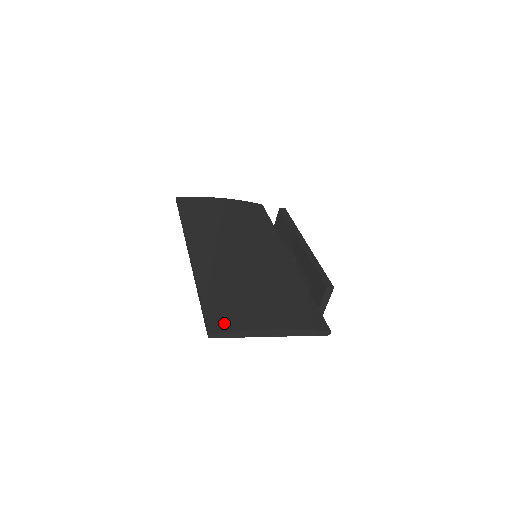
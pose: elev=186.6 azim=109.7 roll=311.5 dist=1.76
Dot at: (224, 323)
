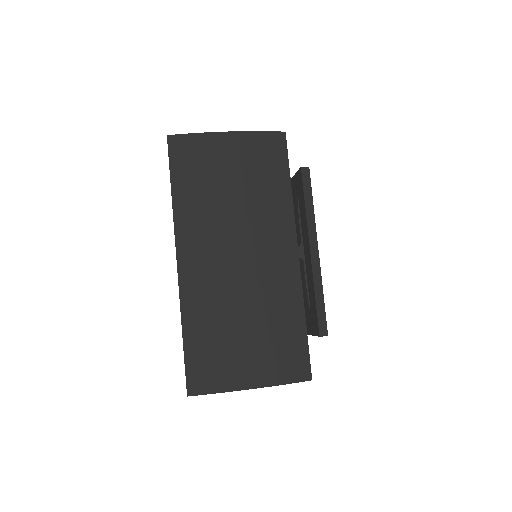
Dot at: (203, 382)
